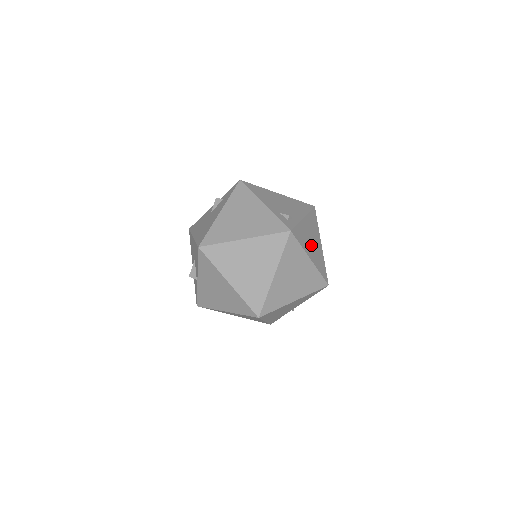
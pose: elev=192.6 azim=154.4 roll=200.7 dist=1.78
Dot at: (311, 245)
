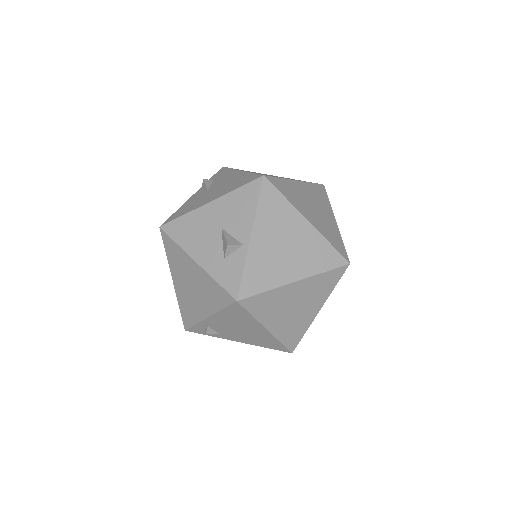
Dot at: occluded
